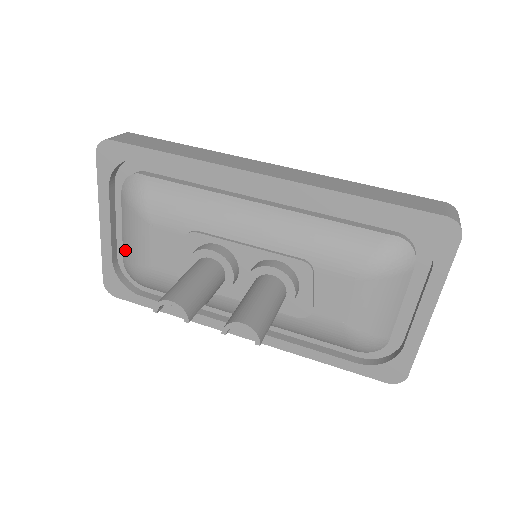
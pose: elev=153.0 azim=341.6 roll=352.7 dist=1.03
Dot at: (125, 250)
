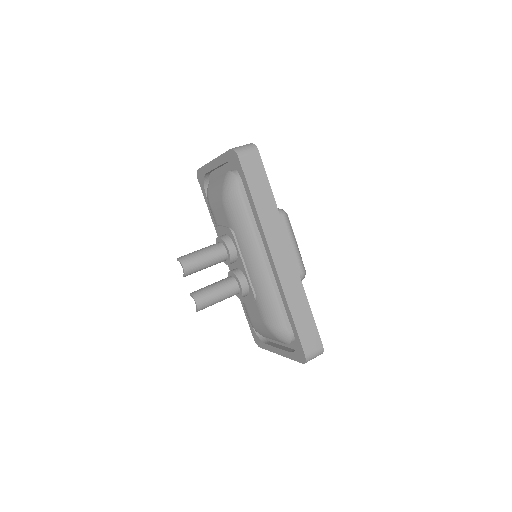
Dot at: (212, 184)
